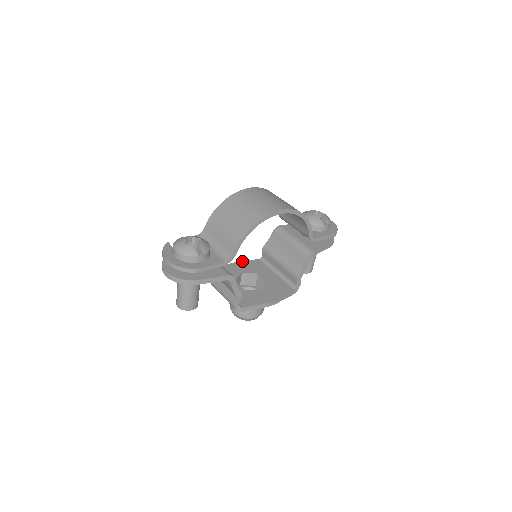
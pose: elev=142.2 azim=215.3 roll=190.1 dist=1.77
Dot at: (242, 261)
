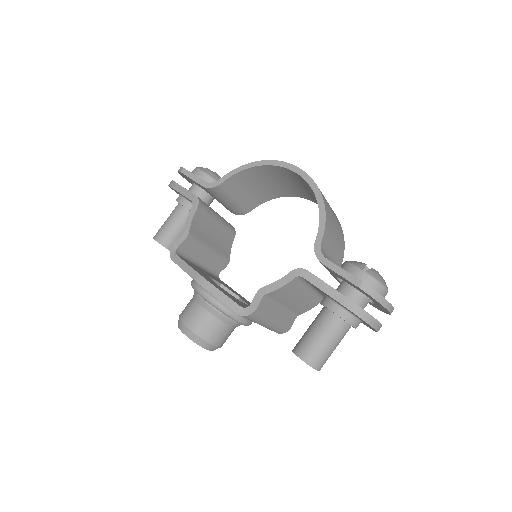
Dot at: occluded
